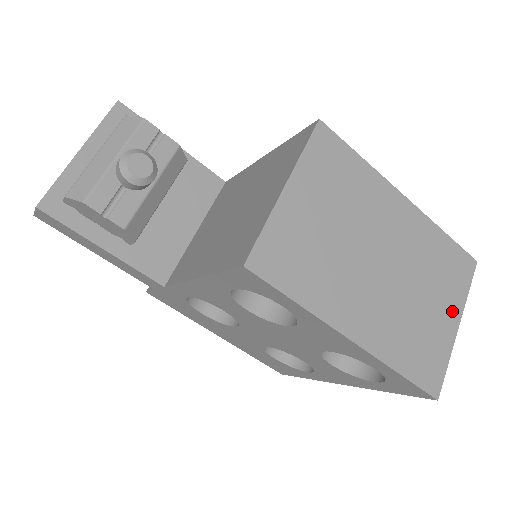
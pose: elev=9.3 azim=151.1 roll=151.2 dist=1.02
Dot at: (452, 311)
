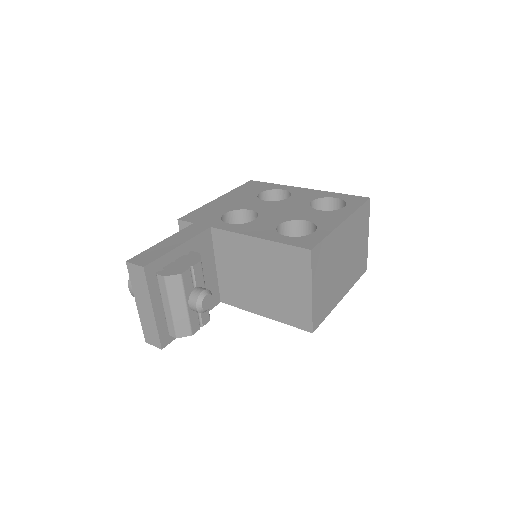
Dot at: (366, 234)
